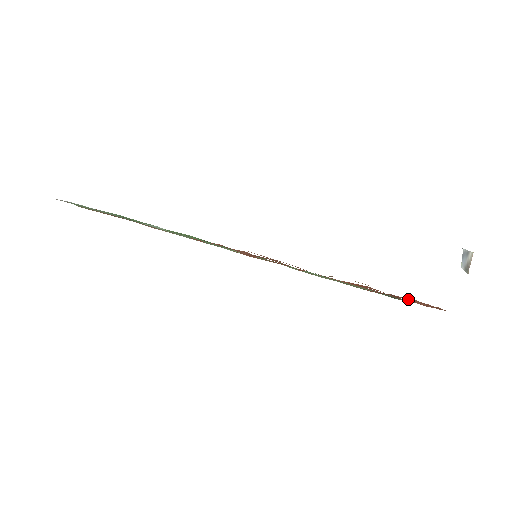
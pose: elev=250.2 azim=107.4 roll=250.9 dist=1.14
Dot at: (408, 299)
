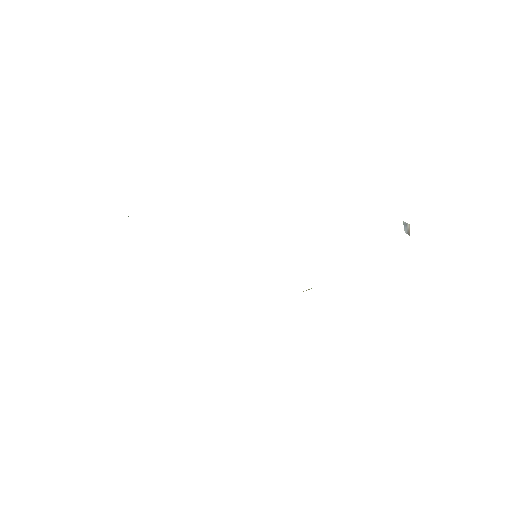
Dot at: occluded
